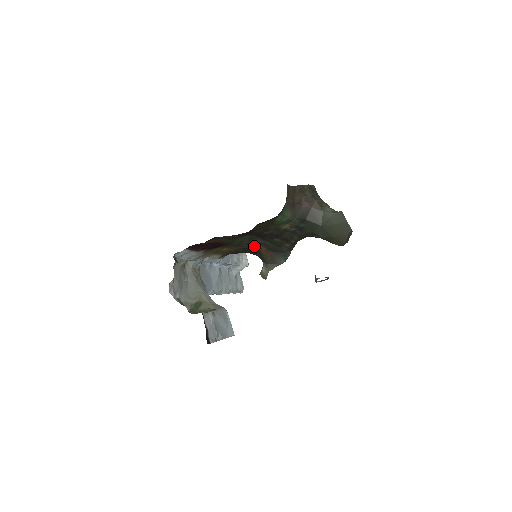
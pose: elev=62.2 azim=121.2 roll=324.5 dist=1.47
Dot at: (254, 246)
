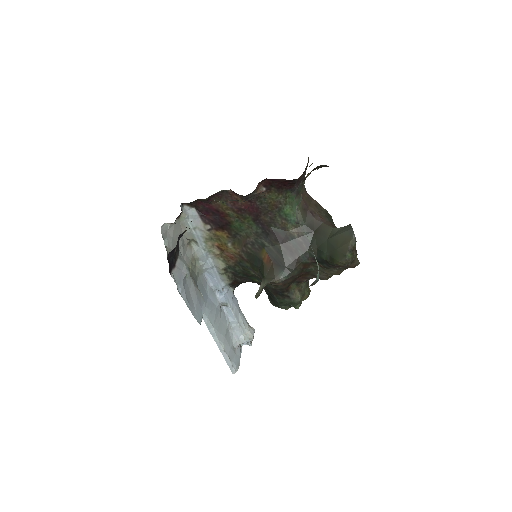
Dot at: (258, 251)
